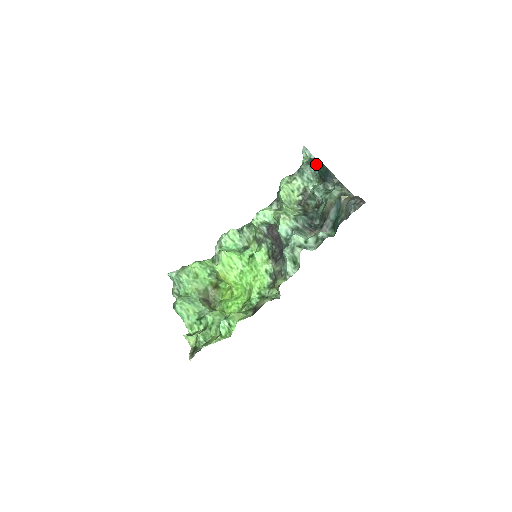
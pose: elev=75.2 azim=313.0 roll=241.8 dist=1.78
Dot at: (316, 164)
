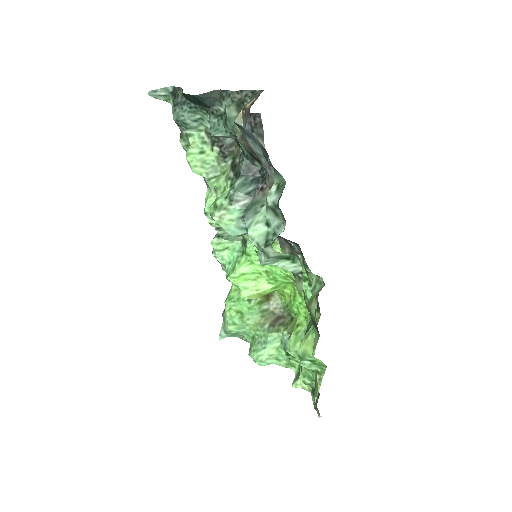
Dot at: (181, 96)
